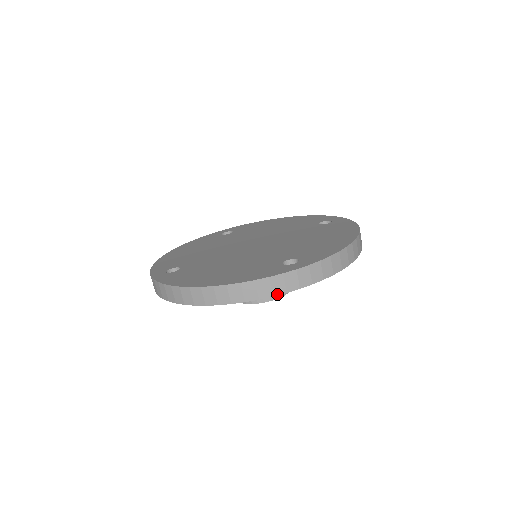
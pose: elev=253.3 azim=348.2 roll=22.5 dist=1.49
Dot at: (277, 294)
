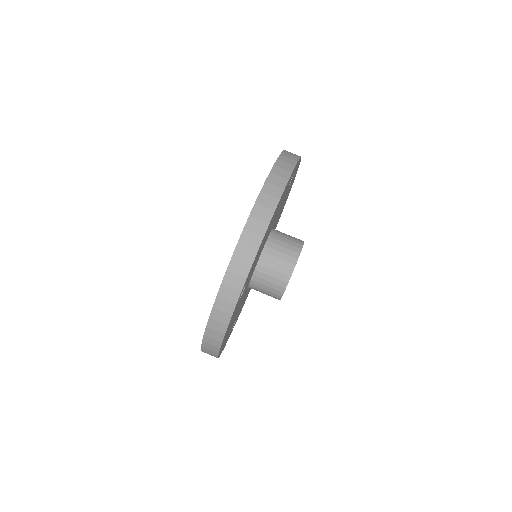
Dot at: (295, 164)
